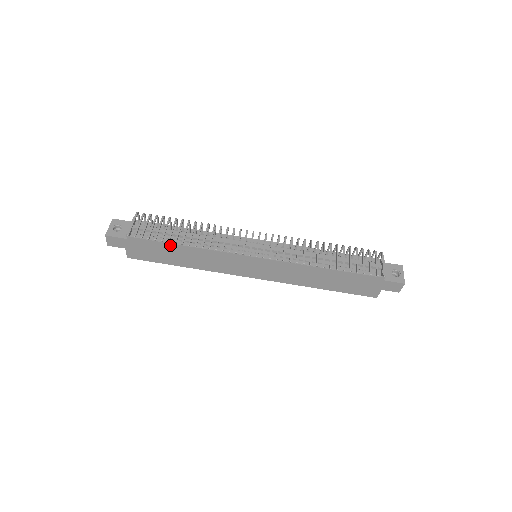
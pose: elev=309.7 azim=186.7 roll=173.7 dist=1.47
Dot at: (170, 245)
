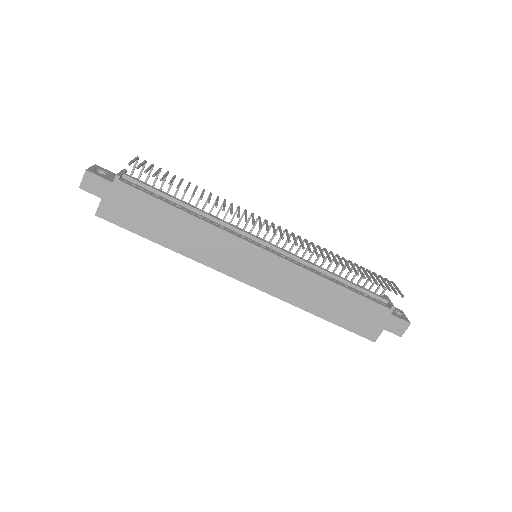
Dot at: (165, 206)
